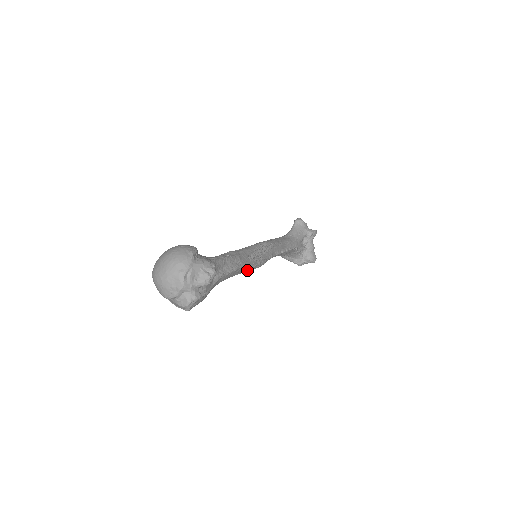
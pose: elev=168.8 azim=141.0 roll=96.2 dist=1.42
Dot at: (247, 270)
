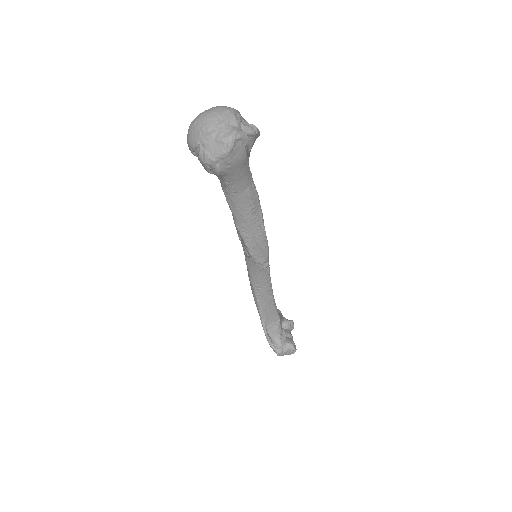
Dot at: (259, 229)
